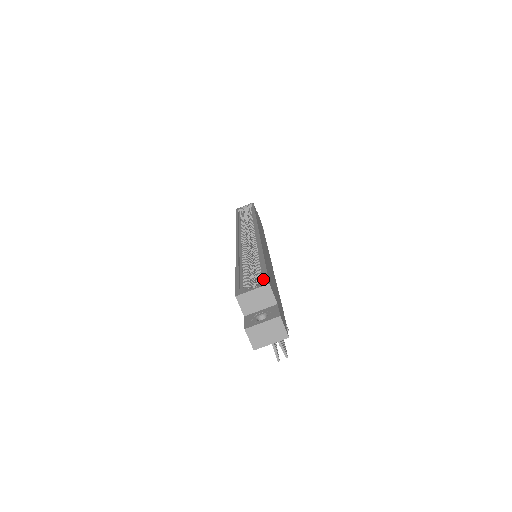
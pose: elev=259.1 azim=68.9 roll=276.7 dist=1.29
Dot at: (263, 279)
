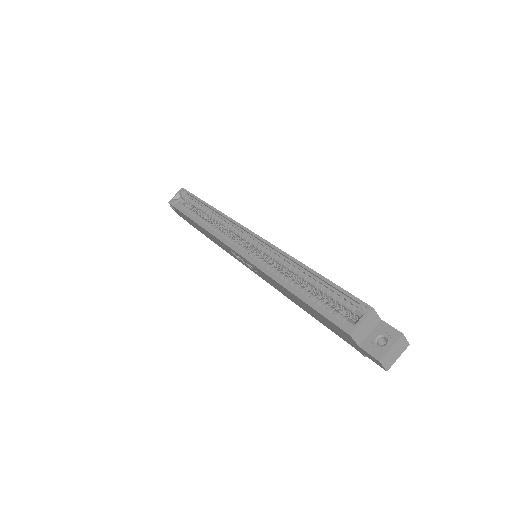
Dot at: (351, 301)
